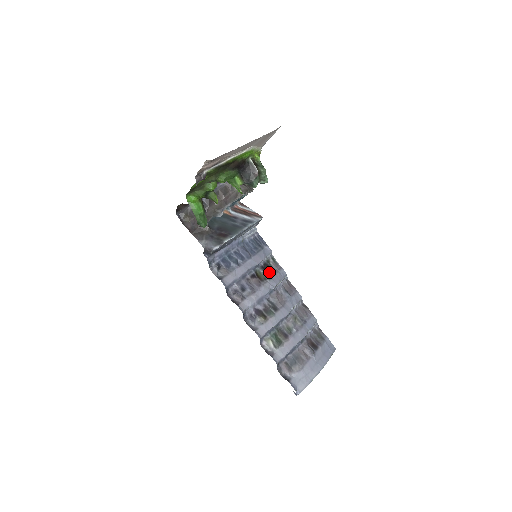
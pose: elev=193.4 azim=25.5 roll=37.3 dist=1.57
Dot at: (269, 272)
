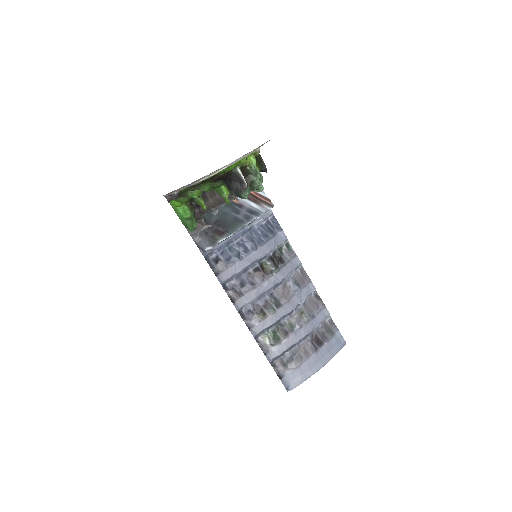
Dot at: (278, 263)
